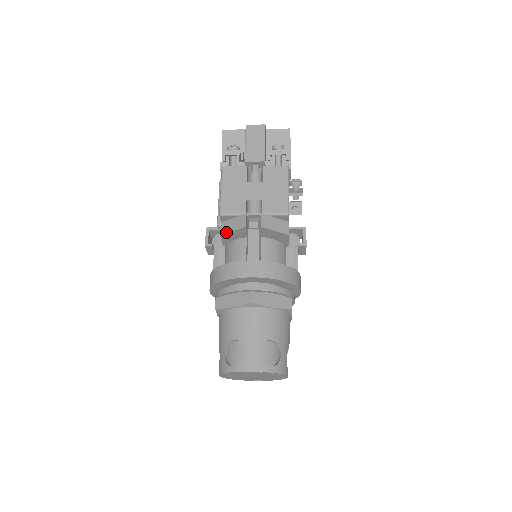
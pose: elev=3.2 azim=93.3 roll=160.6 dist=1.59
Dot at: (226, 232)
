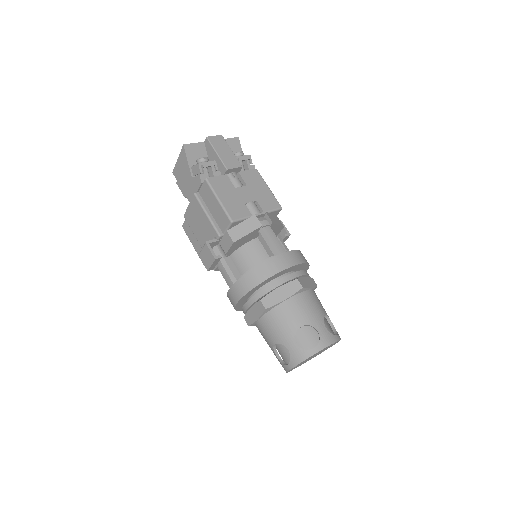
Dot at: (240, 237)
